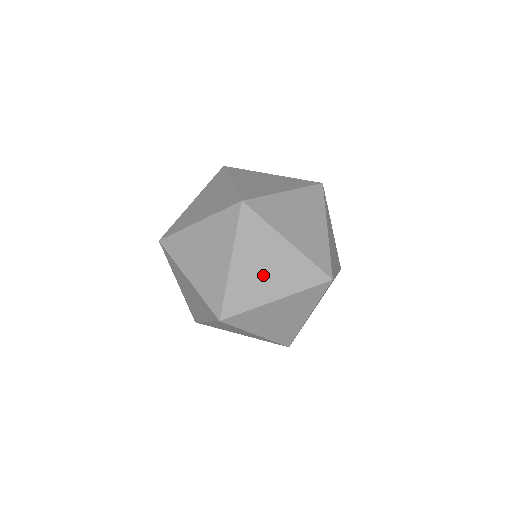
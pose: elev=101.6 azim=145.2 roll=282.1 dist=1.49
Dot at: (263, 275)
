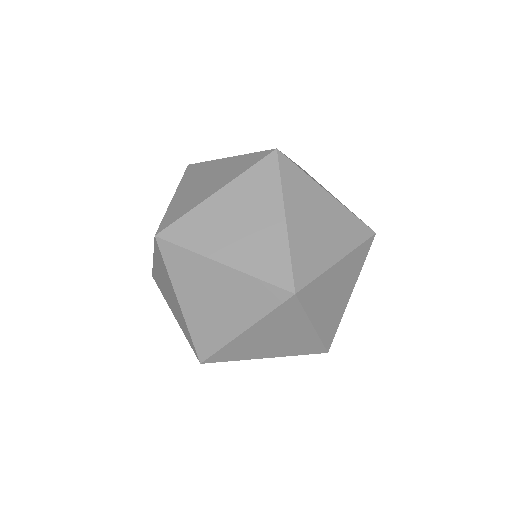
Dot at: (203, 186)
